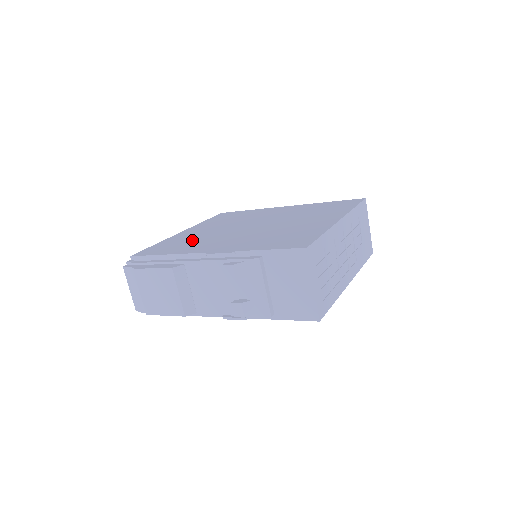
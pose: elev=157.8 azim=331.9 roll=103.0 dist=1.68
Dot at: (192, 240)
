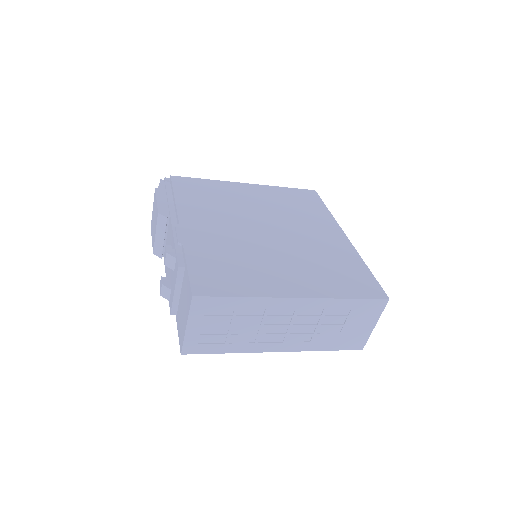
Dot at: (217, 200)
